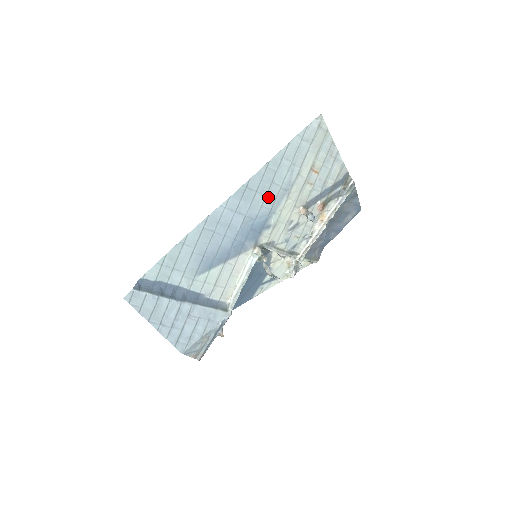
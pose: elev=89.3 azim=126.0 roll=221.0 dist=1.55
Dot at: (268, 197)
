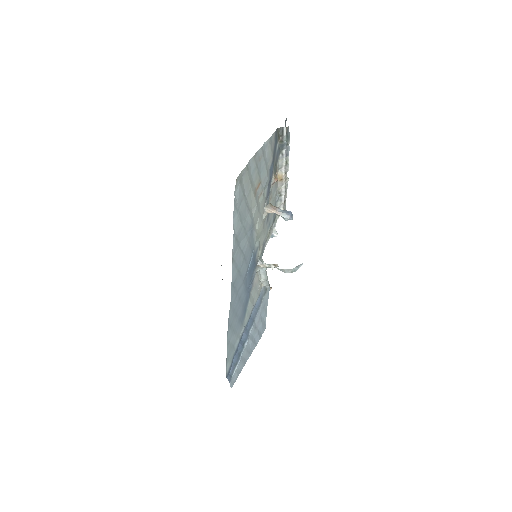
Dot at: (246, 255)
